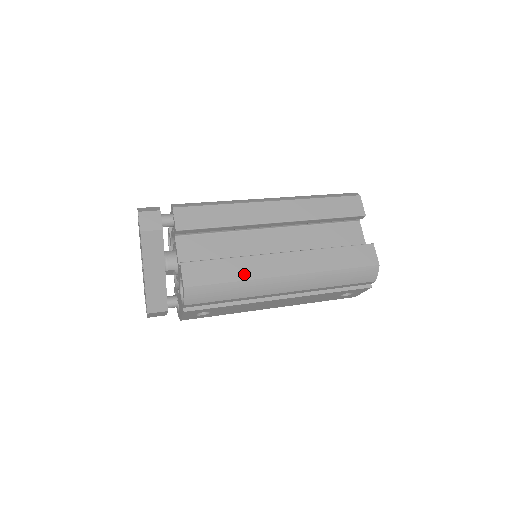
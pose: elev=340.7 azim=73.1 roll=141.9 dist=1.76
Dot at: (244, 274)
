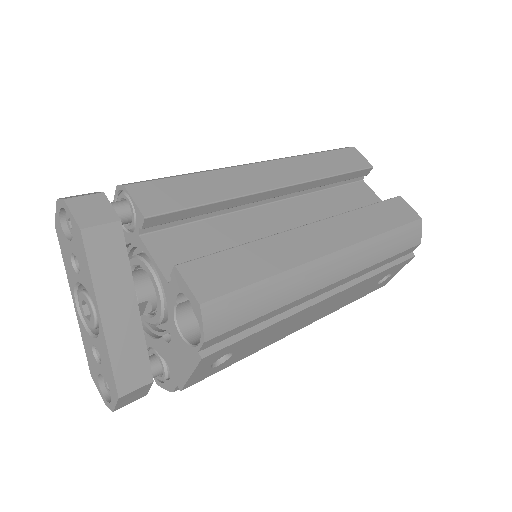
Dot at: (280, 262)
